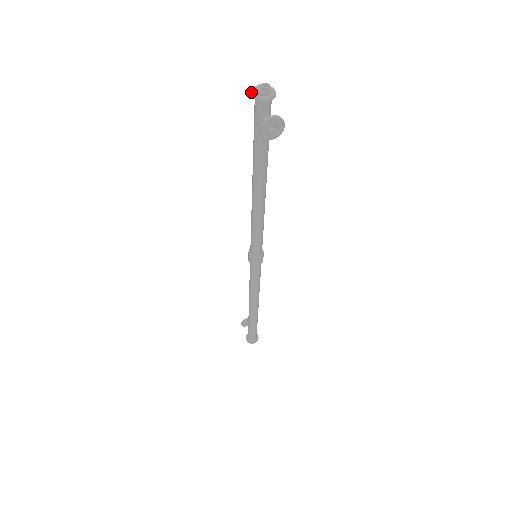
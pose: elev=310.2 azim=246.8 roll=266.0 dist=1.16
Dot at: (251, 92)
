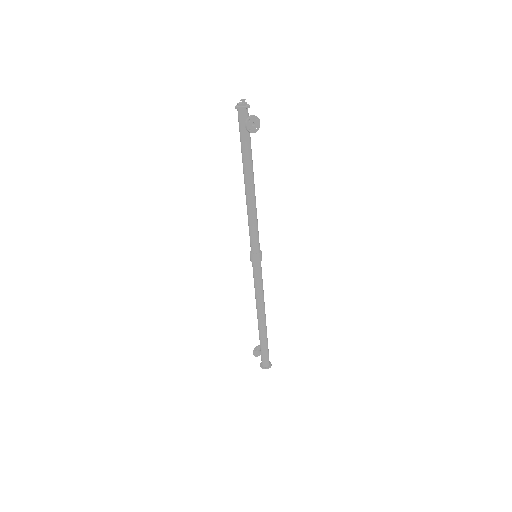
Dot at: (235, 107)
